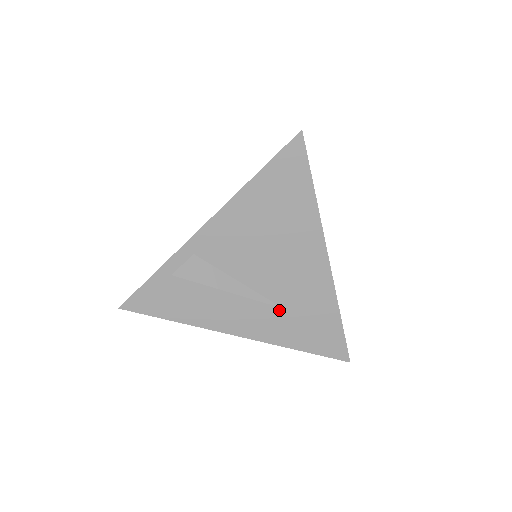
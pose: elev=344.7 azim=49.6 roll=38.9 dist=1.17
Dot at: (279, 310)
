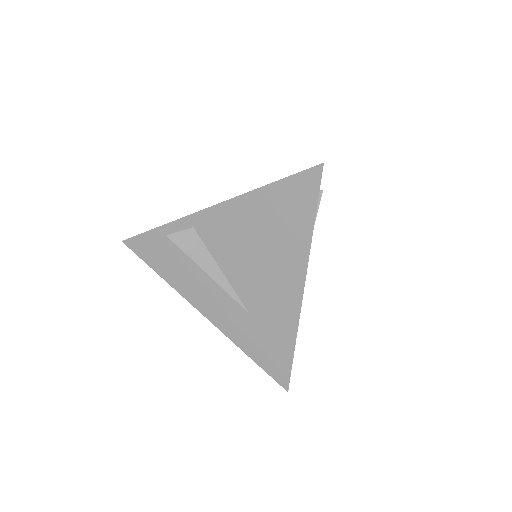
Dot at: (244, 312)
